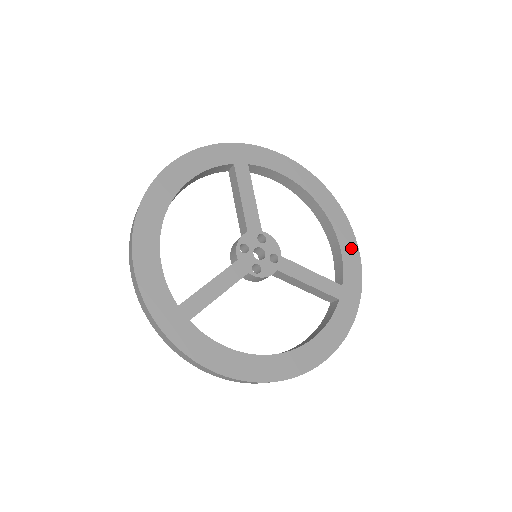
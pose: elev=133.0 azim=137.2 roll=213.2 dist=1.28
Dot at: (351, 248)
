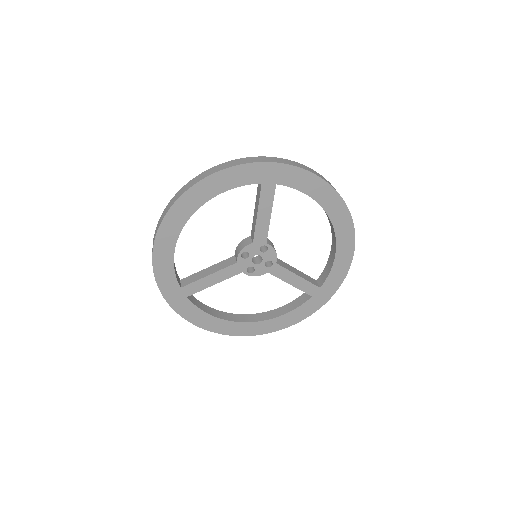
Dot at: (344, 262)
